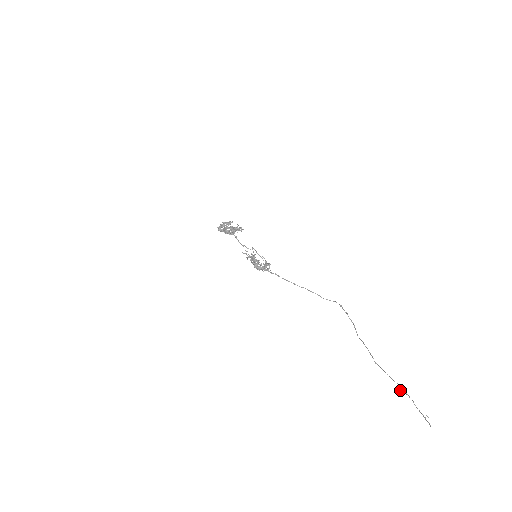
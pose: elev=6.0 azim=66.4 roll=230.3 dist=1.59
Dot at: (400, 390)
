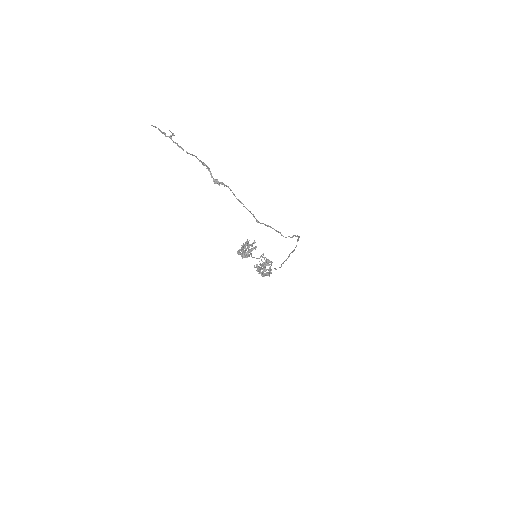
Dot at: (214, 180)
